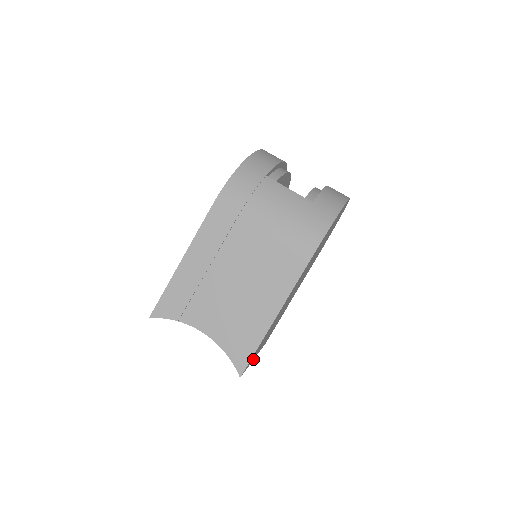
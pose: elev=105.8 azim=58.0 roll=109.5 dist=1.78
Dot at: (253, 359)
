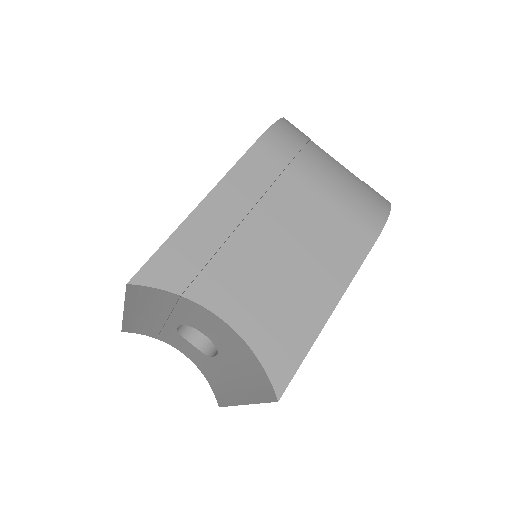
Dot at: occluded
